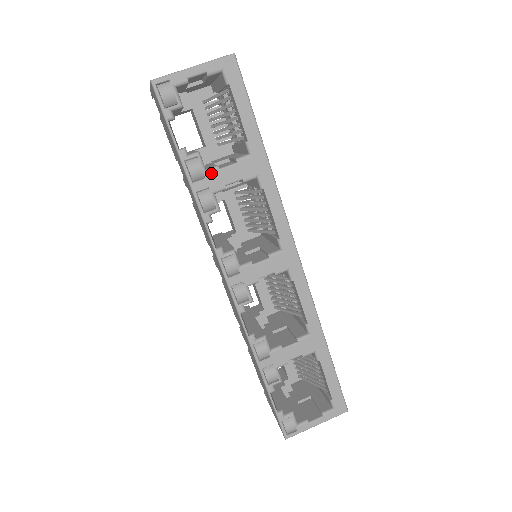
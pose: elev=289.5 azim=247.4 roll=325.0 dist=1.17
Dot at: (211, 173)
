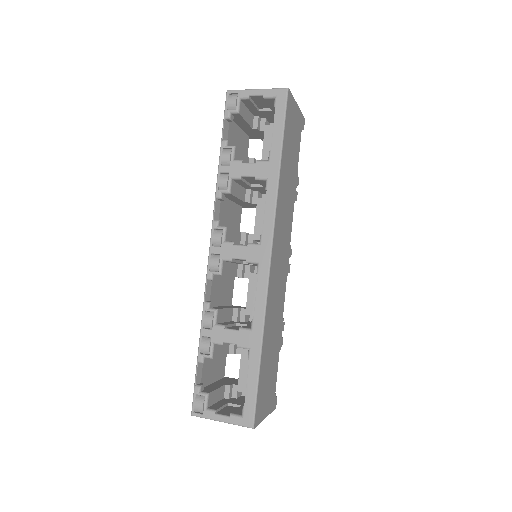
Dot at: (236, 163)
